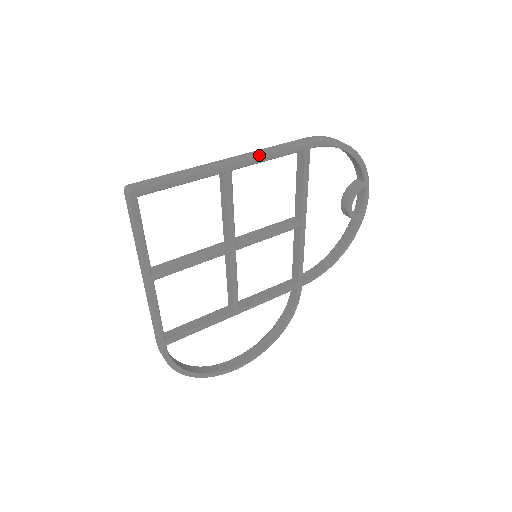
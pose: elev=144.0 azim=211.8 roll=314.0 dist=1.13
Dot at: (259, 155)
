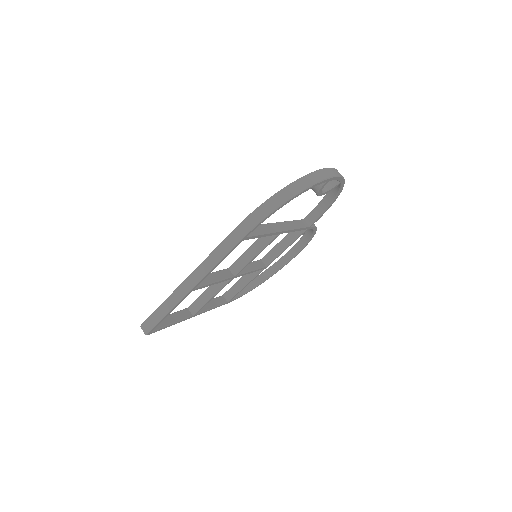
Dot at: (207, 271)
